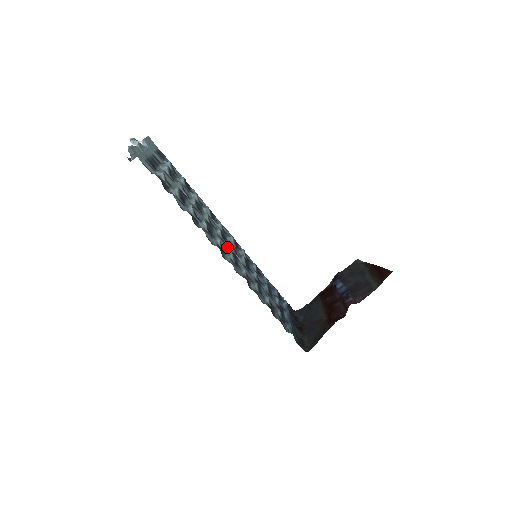
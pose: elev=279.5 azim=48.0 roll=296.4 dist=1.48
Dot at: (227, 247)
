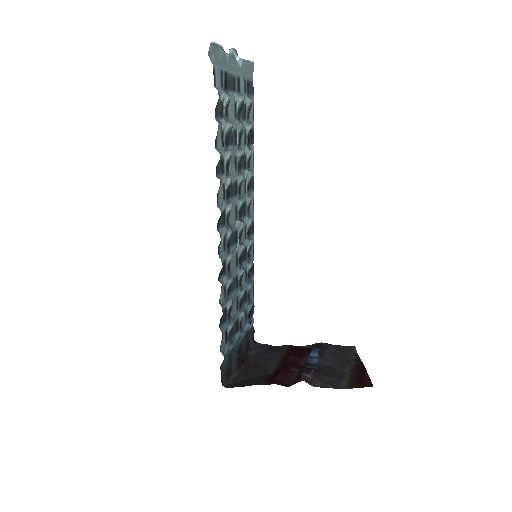
Dot at: (235, 223)
